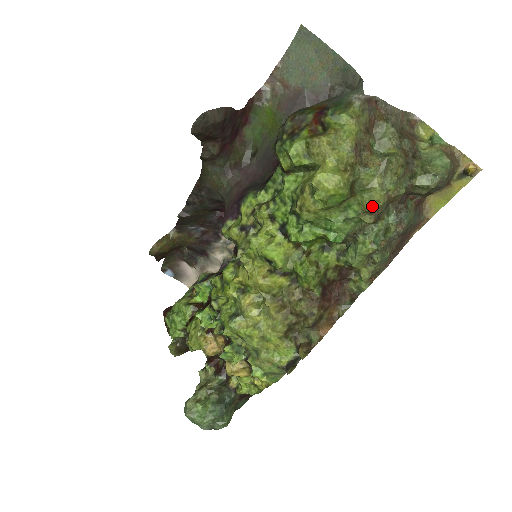
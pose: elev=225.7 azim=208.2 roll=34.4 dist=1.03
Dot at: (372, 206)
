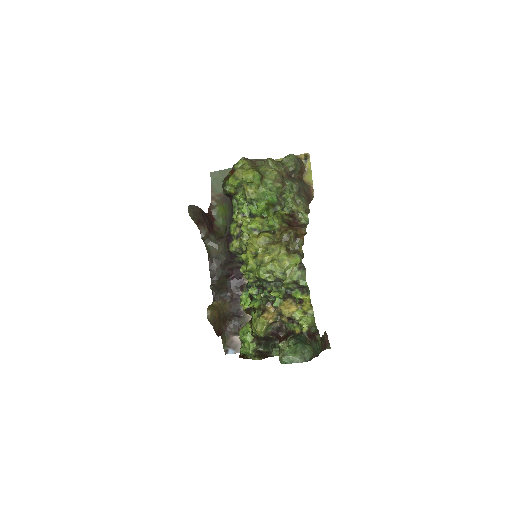
Dot at: (274, 175)
